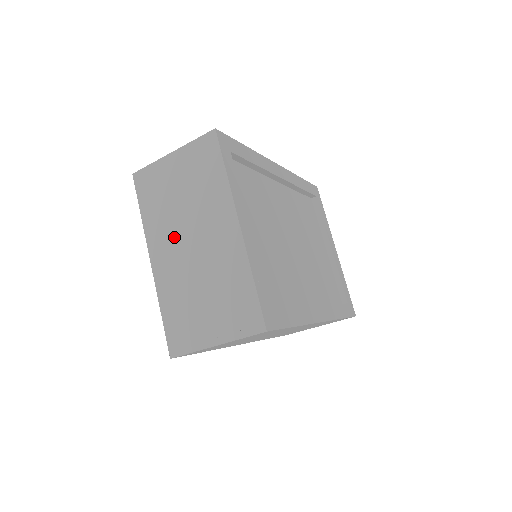
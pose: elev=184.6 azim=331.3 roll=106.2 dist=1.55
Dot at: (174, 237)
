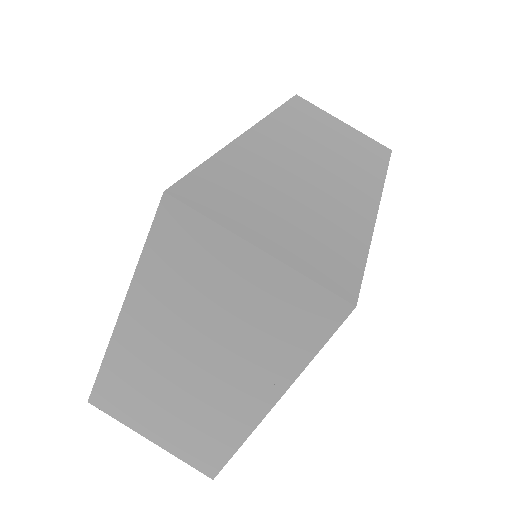
Dot at: (174, 334)
